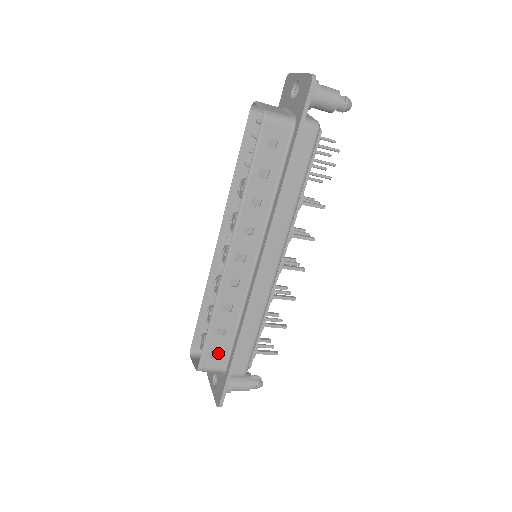
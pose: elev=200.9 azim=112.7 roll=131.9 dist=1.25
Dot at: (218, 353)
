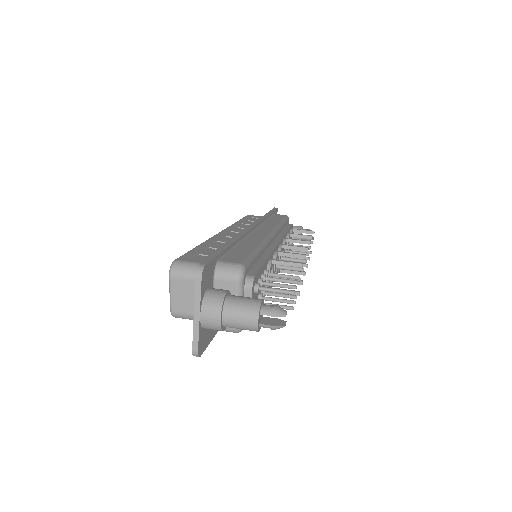
Dot at: occluded
